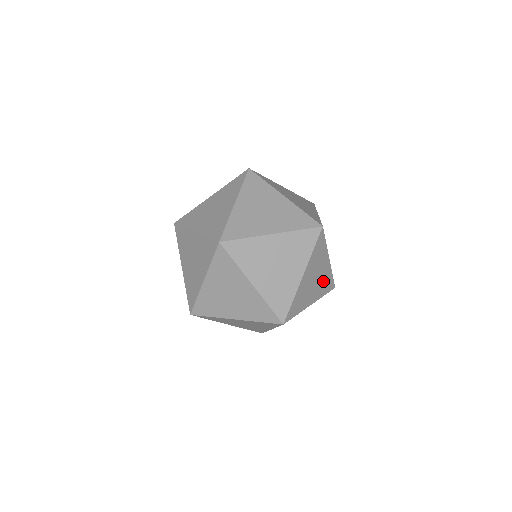
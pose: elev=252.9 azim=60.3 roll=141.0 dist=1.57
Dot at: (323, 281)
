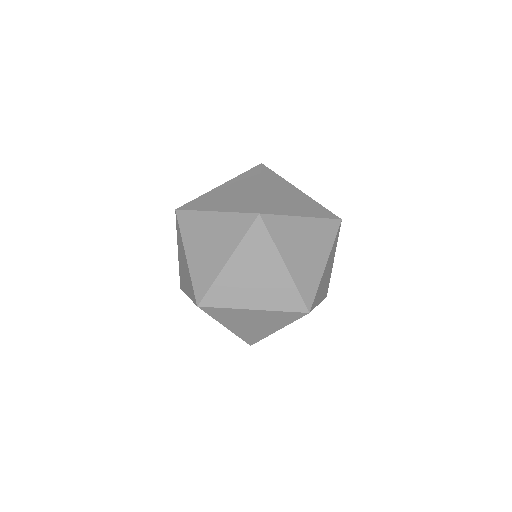
Dot at: (318, 236)
